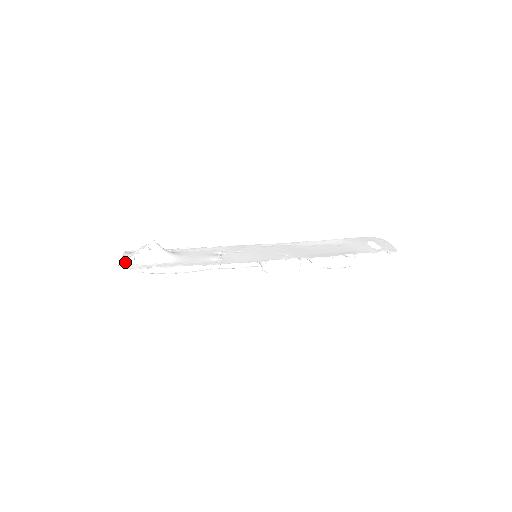
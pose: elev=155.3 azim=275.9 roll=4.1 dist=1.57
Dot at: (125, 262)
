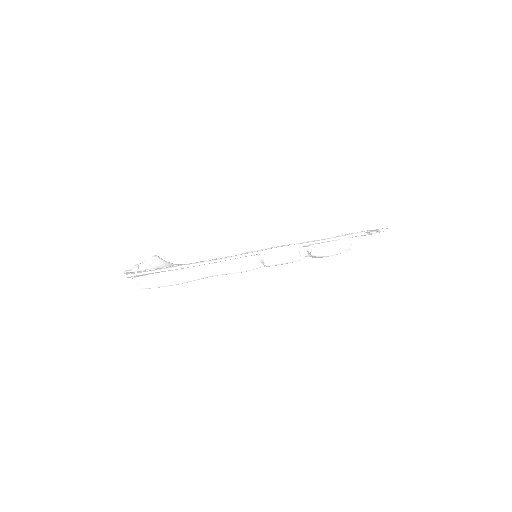
Dot at: (129, 271)
